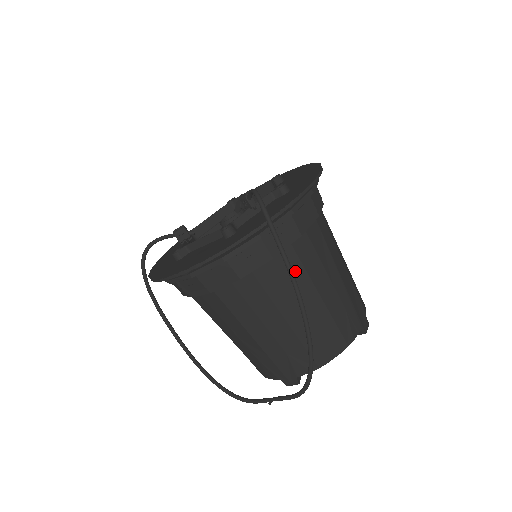
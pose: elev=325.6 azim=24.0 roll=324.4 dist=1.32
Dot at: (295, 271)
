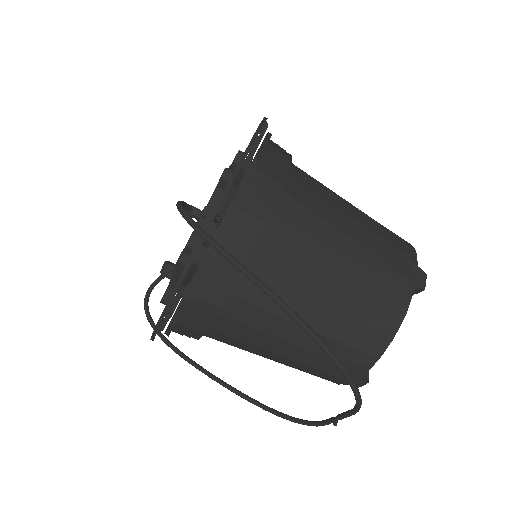
Dot at: (281, 267)
